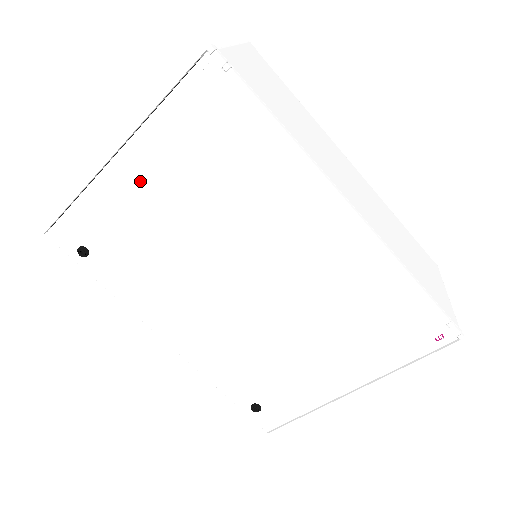
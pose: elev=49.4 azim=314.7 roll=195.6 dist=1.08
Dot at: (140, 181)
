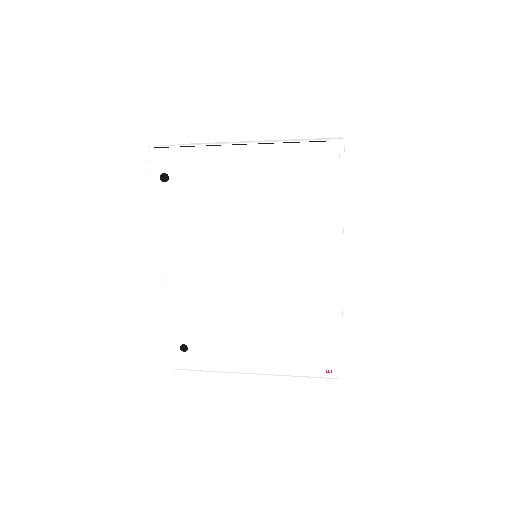
Dot at: (242, 169)
